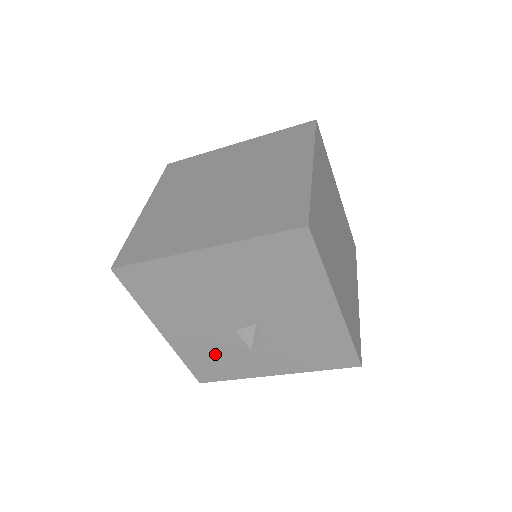
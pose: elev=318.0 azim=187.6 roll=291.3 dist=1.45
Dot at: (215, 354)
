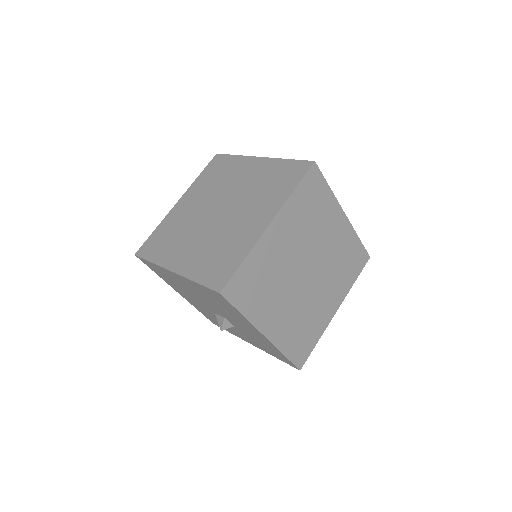
Dot at: (212, 317)
